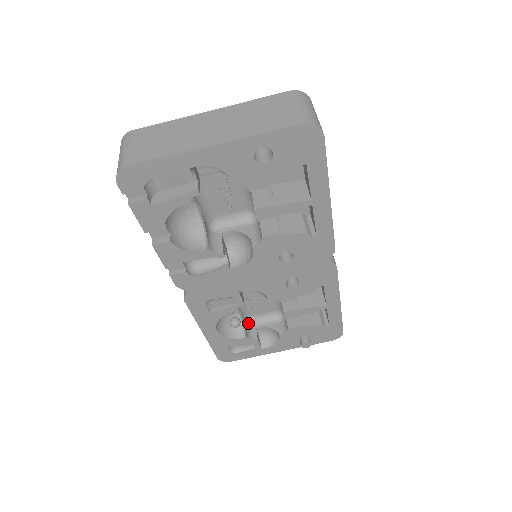
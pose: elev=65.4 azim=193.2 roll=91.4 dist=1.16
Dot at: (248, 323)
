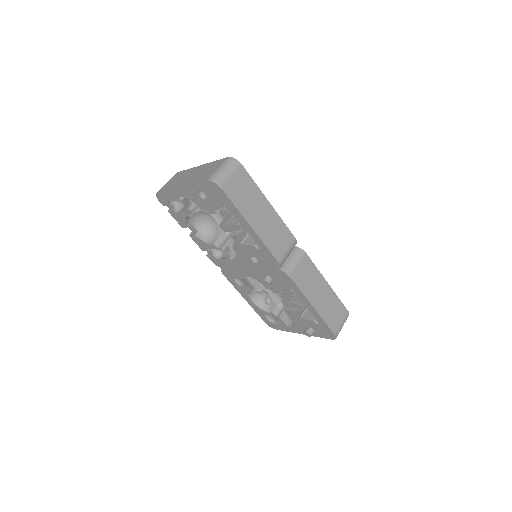
Dot at: (281, 305)
